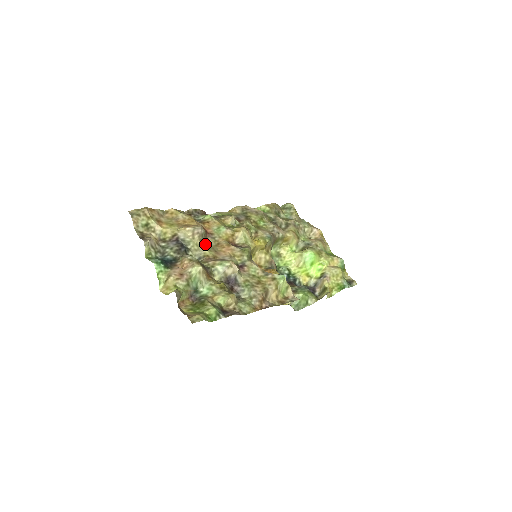
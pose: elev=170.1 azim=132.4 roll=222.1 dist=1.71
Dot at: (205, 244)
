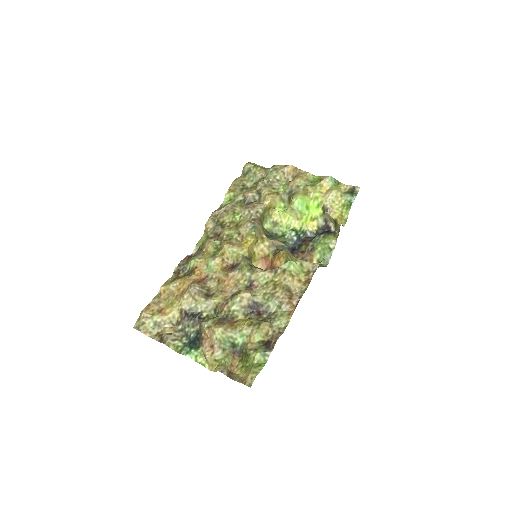
Dot at: (209, 293)
